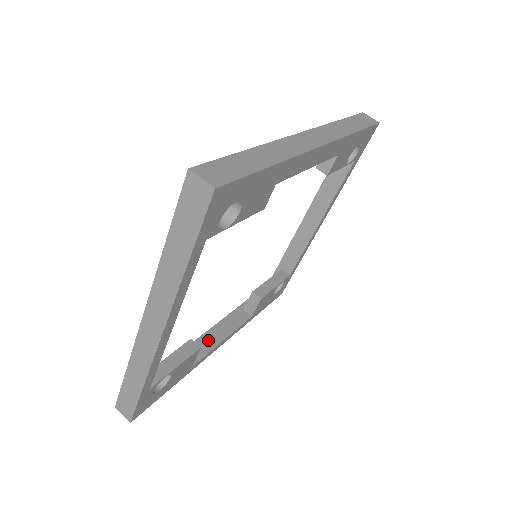
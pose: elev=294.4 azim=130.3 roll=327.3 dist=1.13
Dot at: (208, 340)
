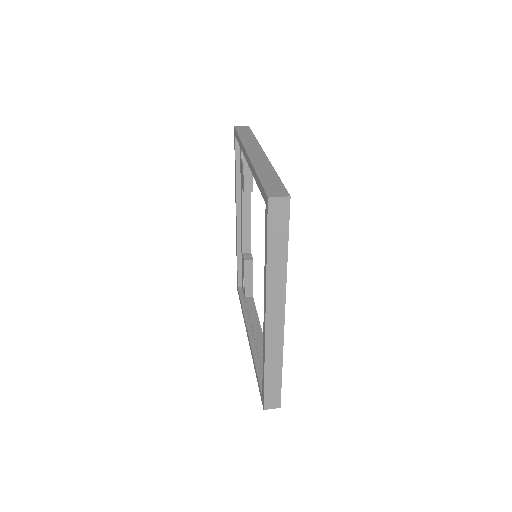
Dot at: occluded
